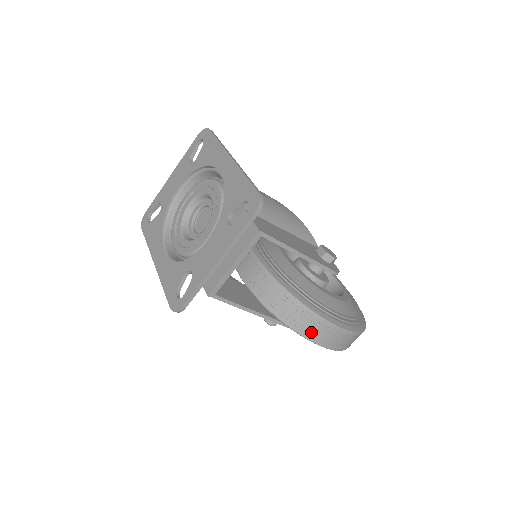
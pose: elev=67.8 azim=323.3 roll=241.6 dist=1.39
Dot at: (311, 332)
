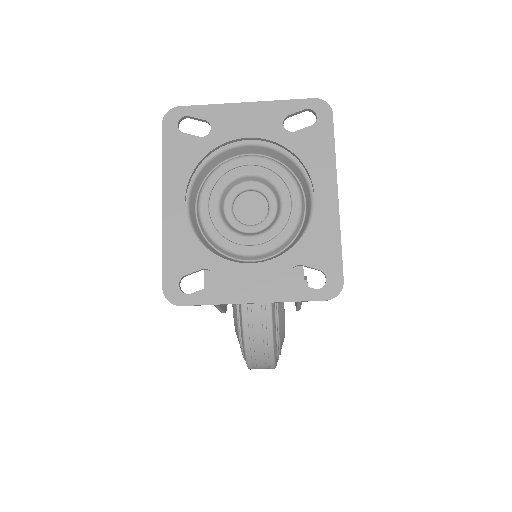
Dot at: (256, 365)
